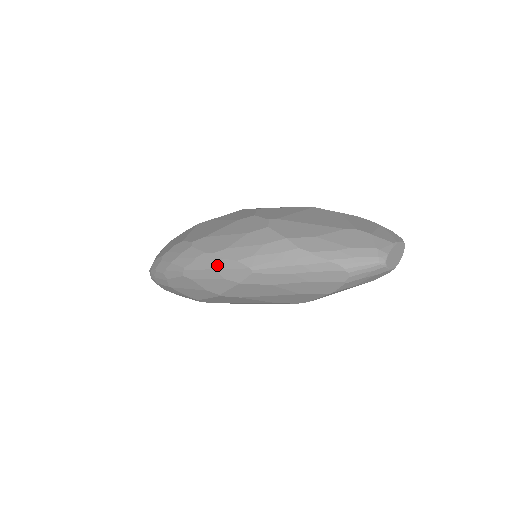
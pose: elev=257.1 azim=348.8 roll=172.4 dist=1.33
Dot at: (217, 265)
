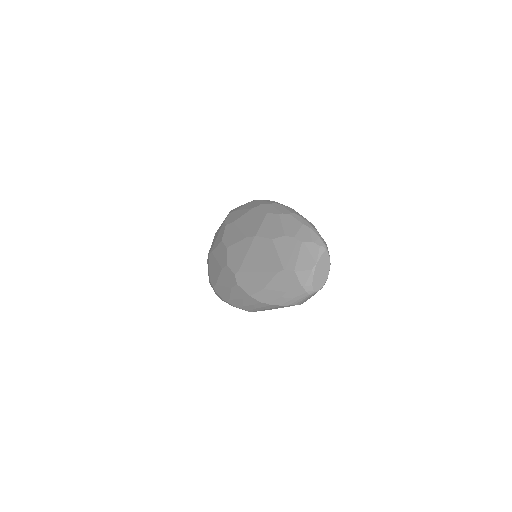
Dot at: occluded
